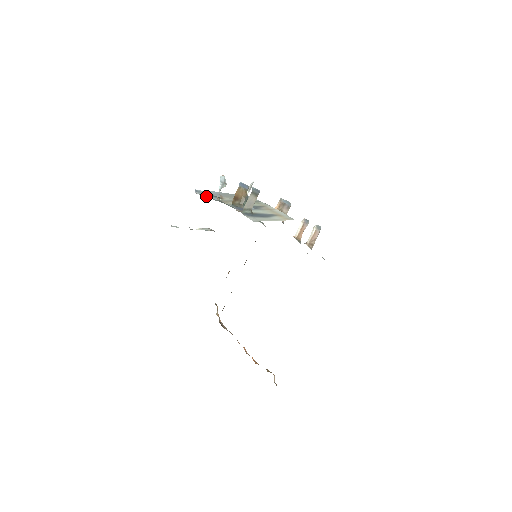
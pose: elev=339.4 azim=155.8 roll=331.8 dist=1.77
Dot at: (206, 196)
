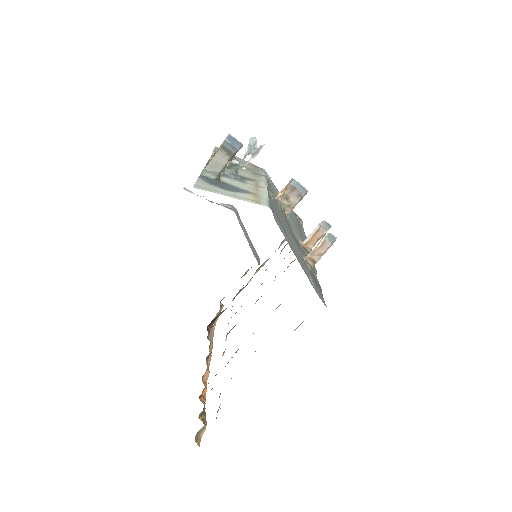
Dot at: occluded
